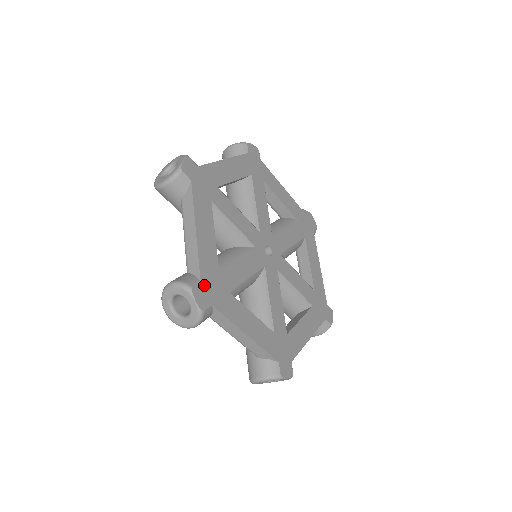
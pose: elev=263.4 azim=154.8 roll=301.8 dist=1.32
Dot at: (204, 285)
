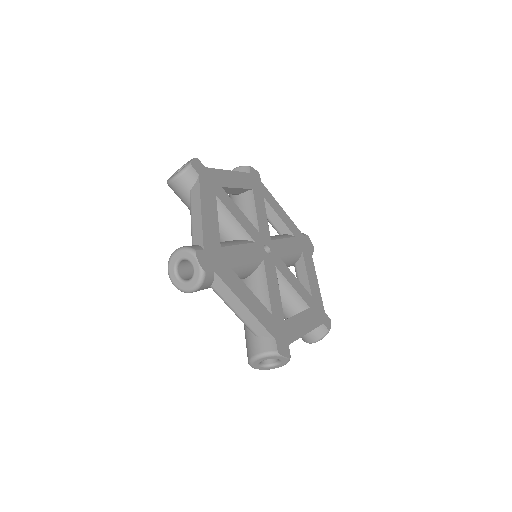
Dot at: (207, 252)
